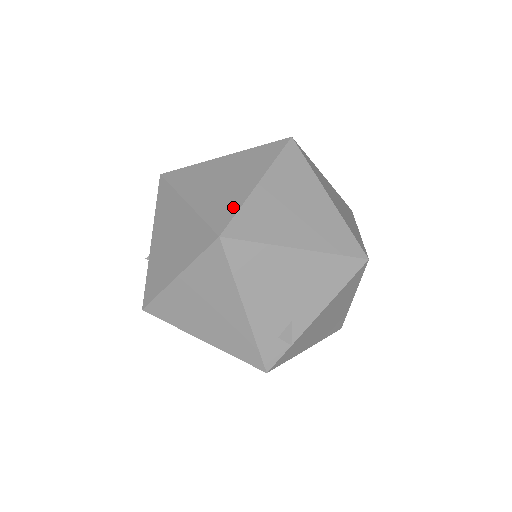
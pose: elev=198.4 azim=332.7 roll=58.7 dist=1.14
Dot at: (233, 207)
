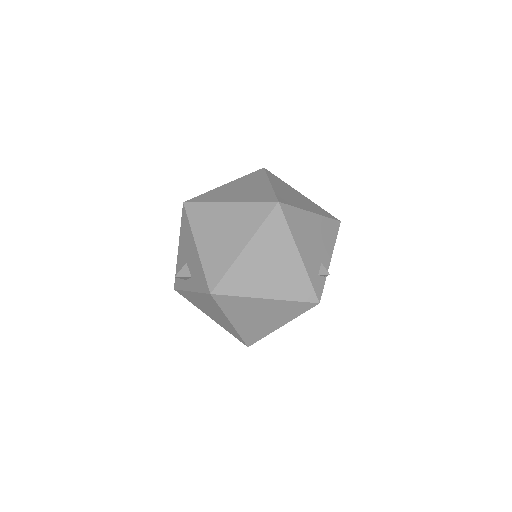
Dot at: (269, 193)
